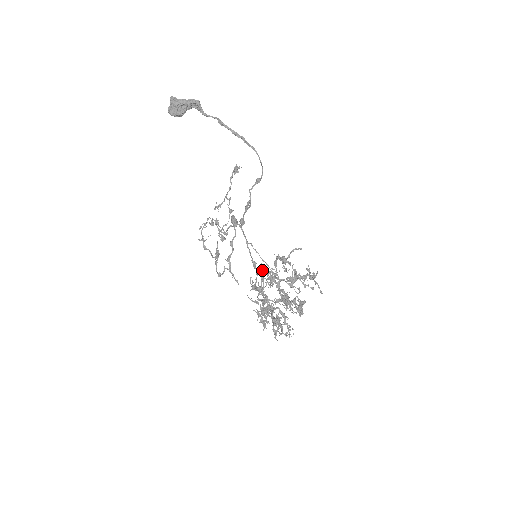
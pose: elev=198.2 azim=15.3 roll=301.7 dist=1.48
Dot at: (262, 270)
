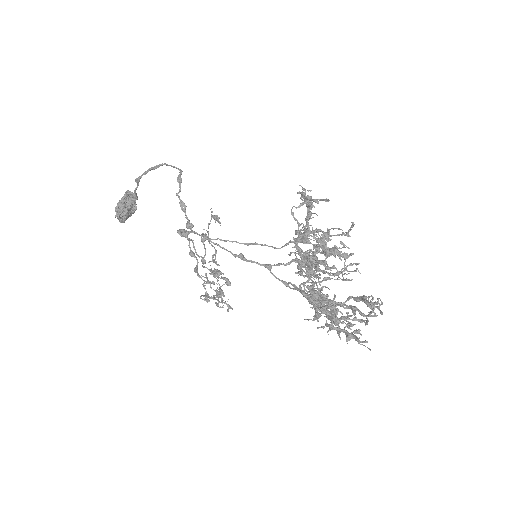
Dot at: (304, 277)
